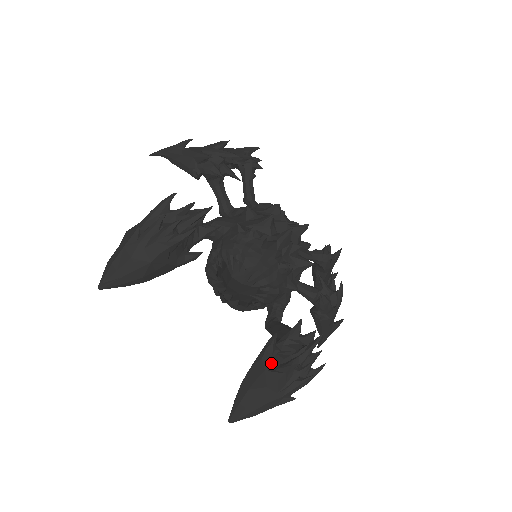
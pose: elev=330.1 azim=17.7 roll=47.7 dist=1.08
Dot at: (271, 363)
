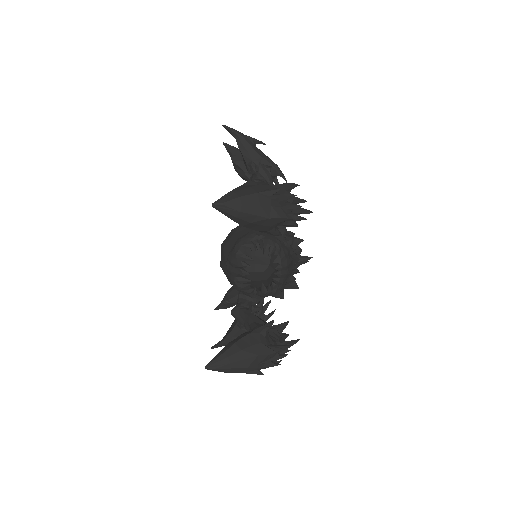
Dot at: (266, 340)
